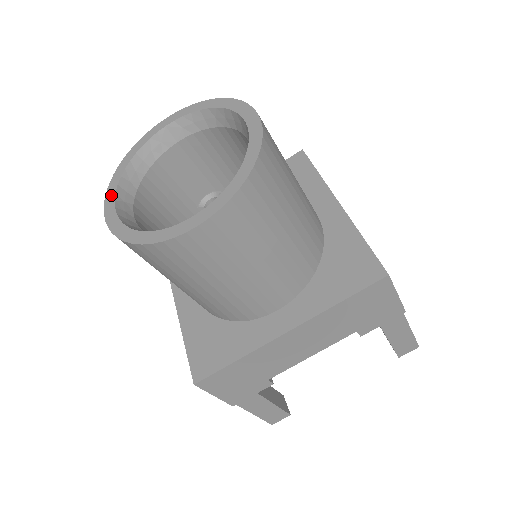
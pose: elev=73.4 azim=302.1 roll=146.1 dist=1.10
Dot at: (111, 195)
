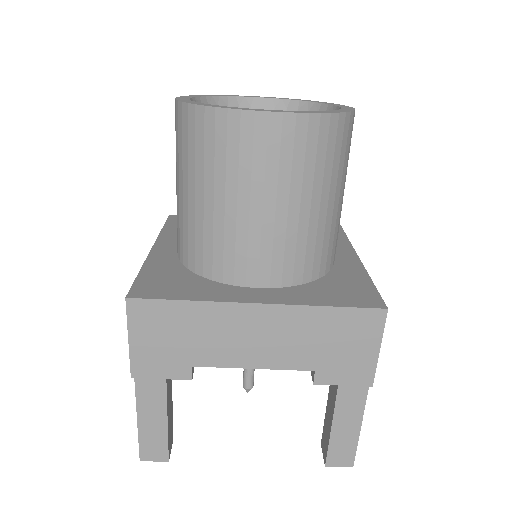
Dot at: (190, 96)
